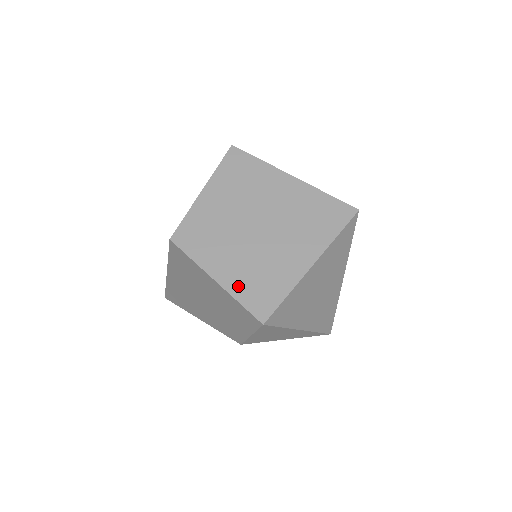
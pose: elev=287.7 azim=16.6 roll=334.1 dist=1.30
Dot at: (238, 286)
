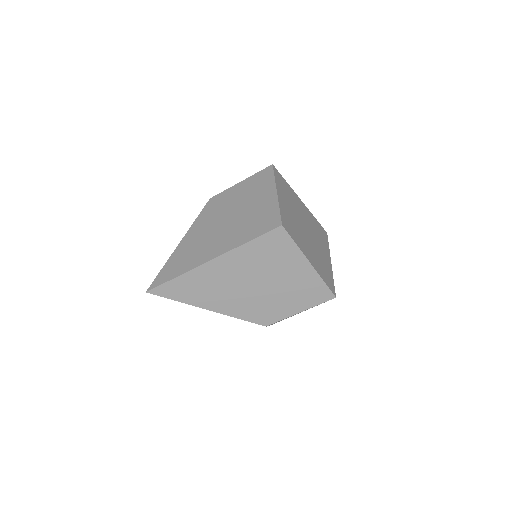
Dot at: (319, 269)
